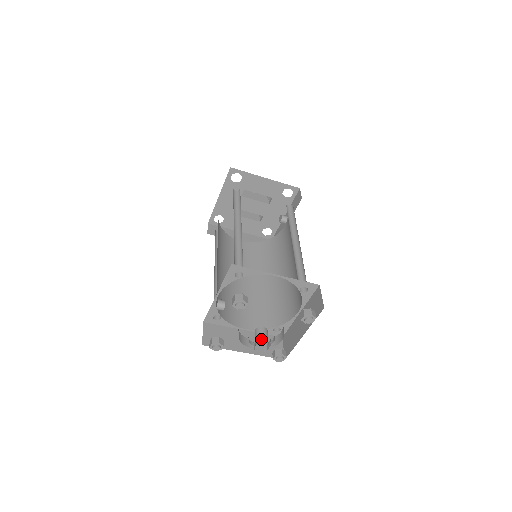
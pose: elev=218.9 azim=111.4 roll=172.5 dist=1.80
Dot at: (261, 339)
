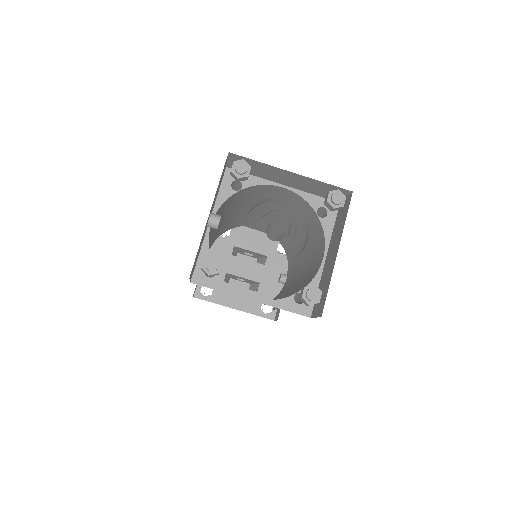
Dot at: occluded
